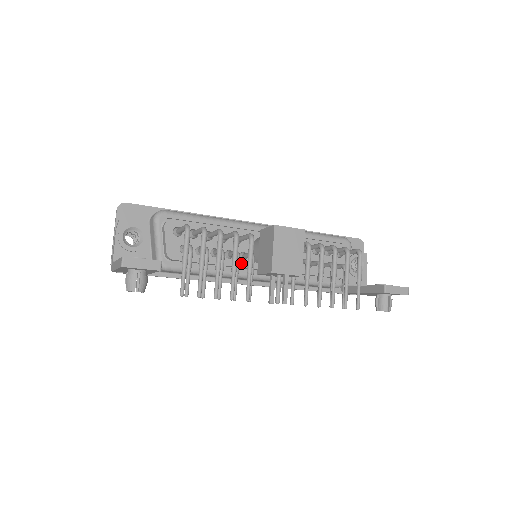
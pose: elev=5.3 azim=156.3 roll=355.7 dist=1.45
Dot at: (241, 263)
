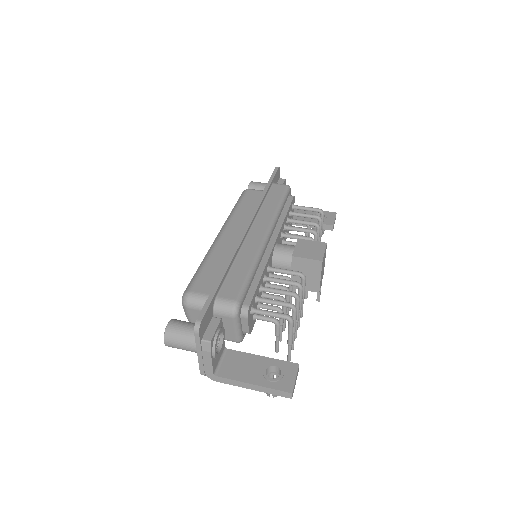
Dot at: (269, 282)
